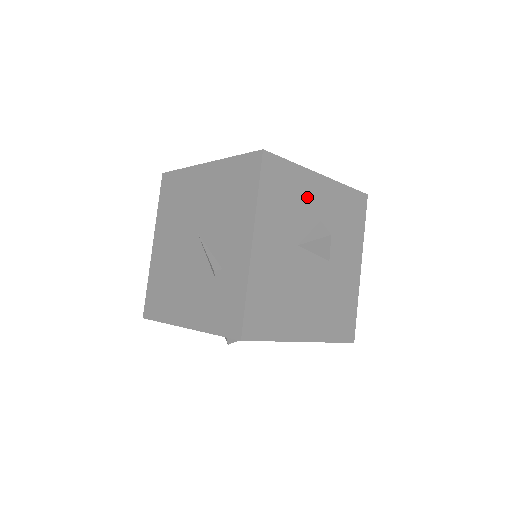
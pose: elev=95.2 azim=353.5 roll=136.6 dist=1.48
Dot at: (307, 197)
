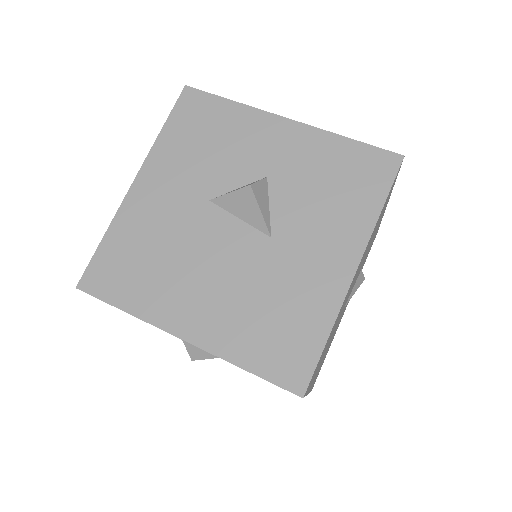
Dot at: (247, 143)
